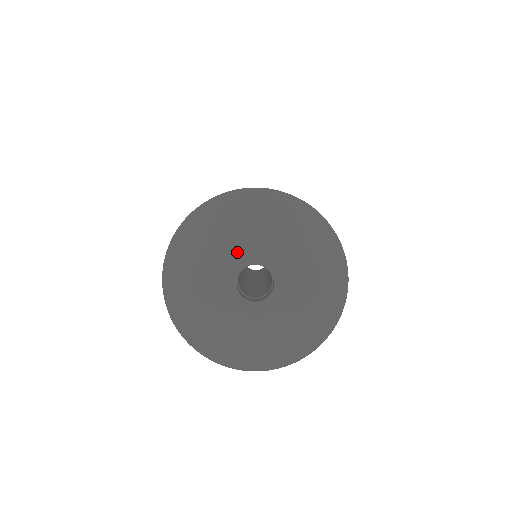
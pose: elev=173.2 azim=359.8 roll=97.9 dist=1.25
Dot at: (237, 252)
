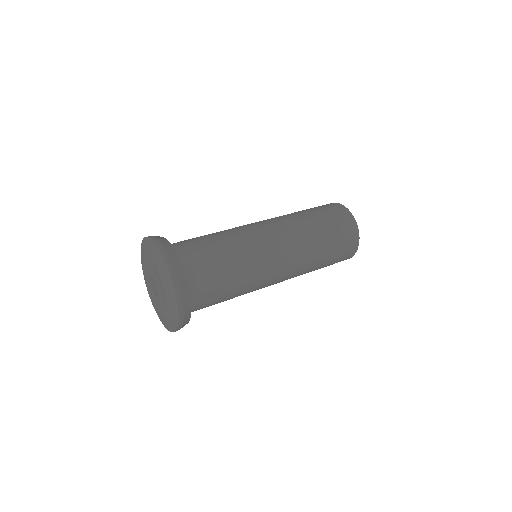
Dot at: (153, 271)
